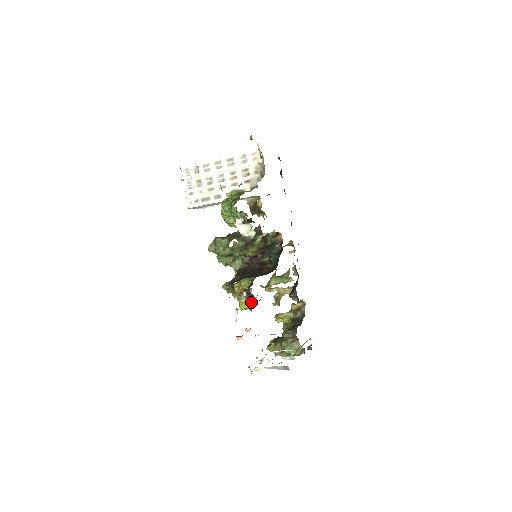
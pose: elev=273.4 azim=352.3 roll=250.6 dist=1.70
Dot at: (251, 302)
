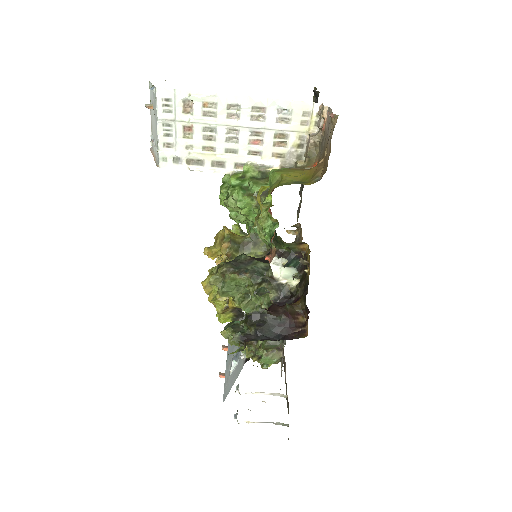
Dot at: (238, 318)
